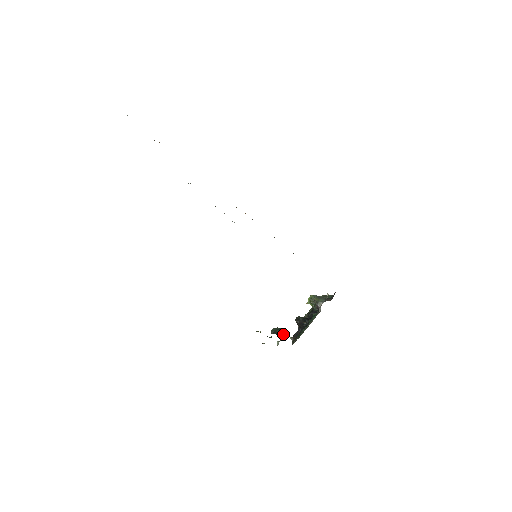
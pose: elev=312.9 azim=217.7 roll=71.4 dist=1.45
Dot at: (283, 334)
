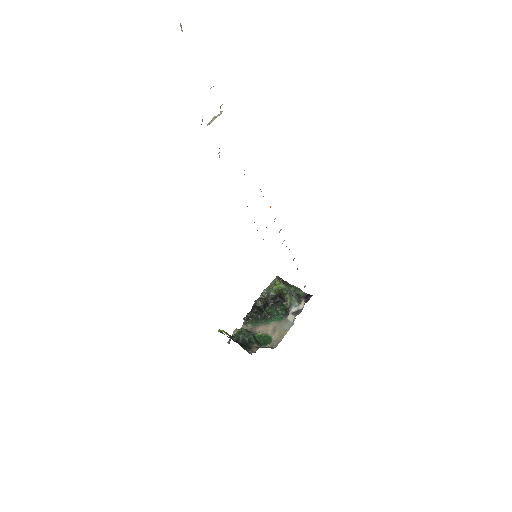
Dot at: (251, 343)
